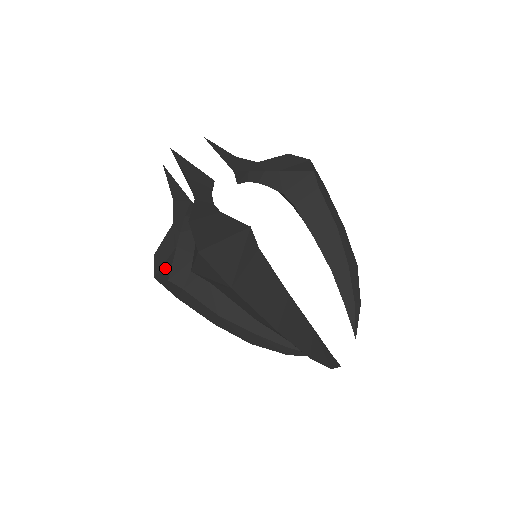
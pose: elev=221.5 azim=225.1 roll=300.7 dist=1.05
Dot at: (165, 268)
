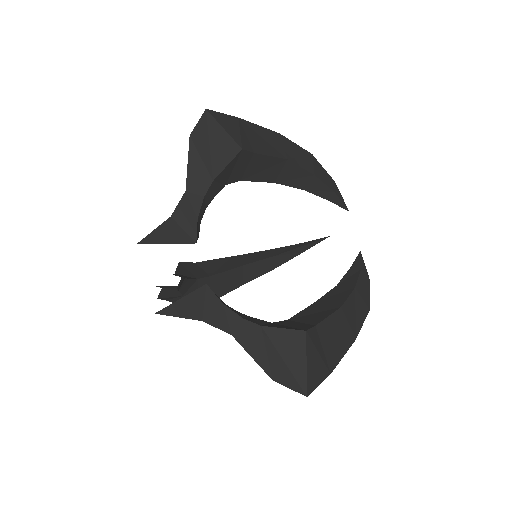
Dot at: occluded
